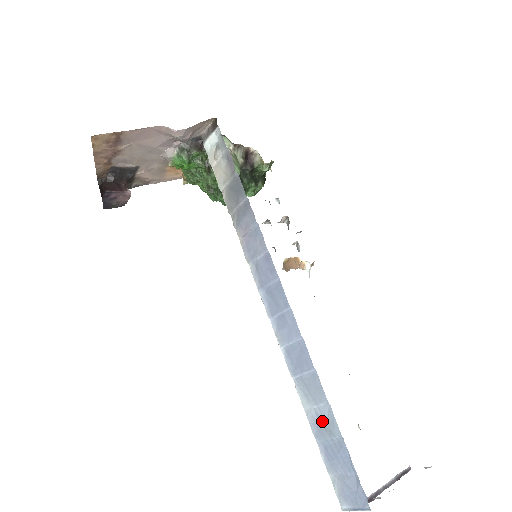
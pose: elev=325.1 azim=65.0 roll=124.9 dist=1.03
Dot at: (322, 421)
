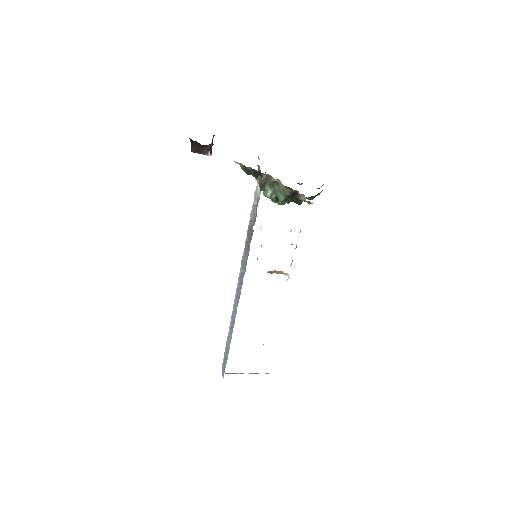
Dot at: (228, 345)
